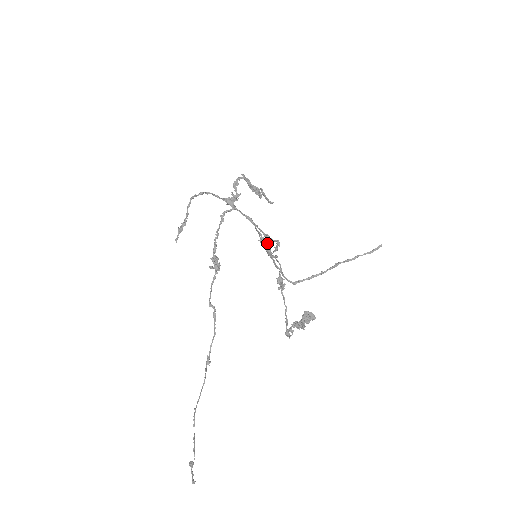
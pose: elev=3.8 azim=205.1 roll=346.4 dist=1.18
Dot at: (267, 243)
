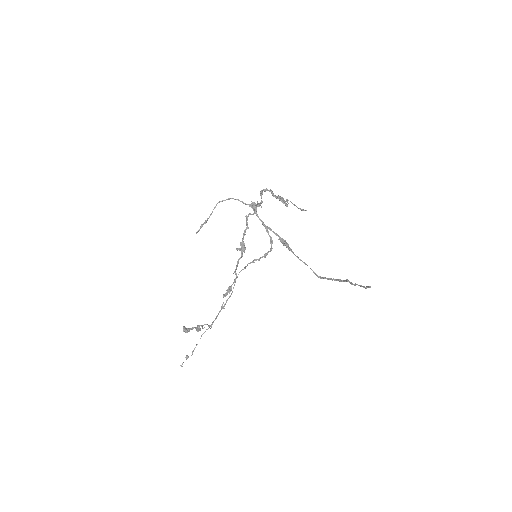
Dot at: (283, 244)
